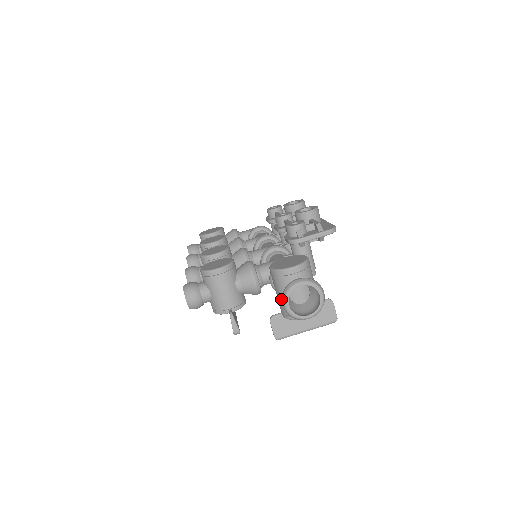
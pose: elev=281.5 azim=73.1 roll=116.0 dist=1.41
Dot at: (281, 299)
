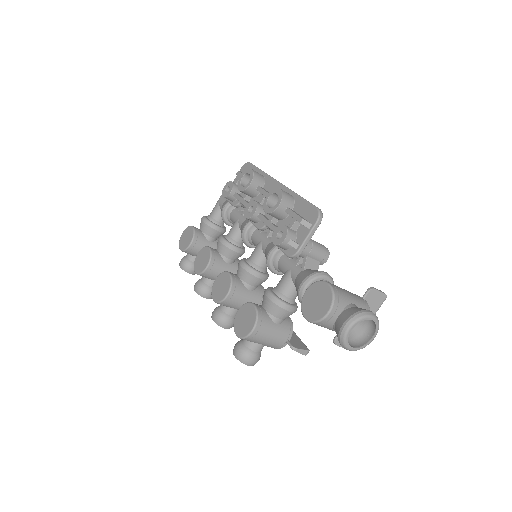
Dot at: occluded
